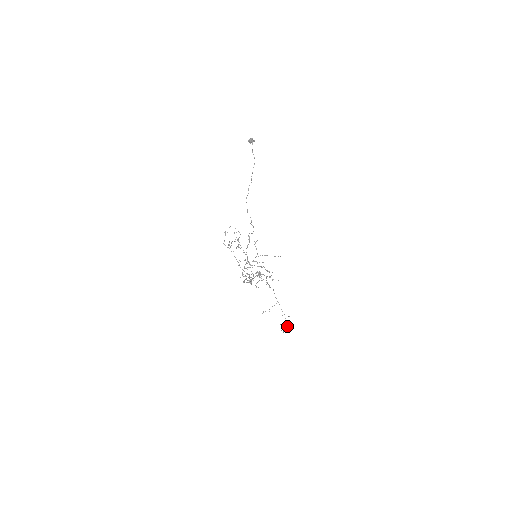
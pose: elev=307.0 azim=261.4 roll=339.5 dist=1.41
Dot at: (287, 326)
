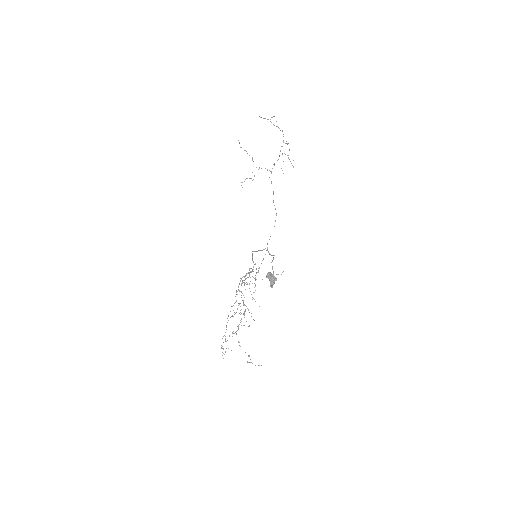
Dot at: (288, 158)
